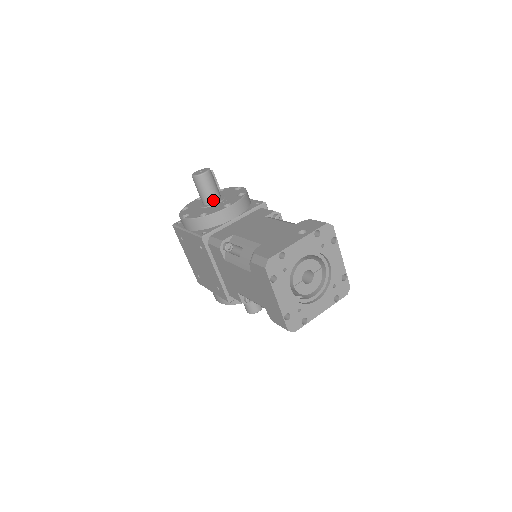
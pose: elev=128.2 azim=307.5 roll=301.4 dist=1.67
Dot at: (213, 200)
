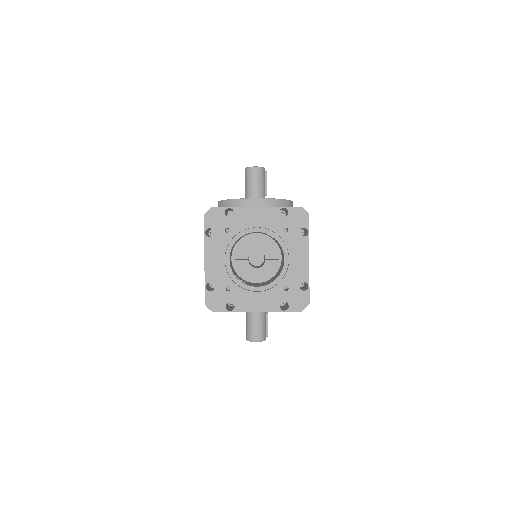
Dot at: (253, 197)
